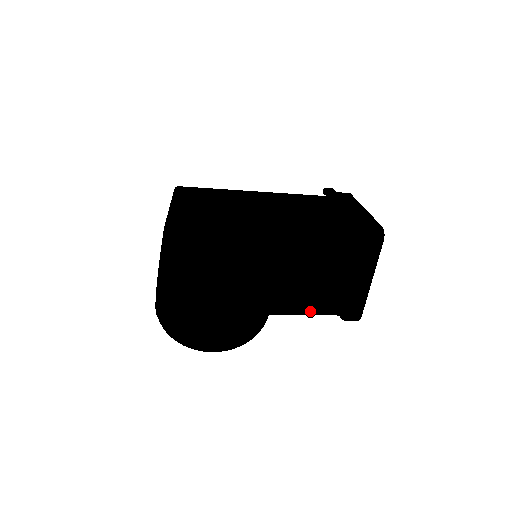
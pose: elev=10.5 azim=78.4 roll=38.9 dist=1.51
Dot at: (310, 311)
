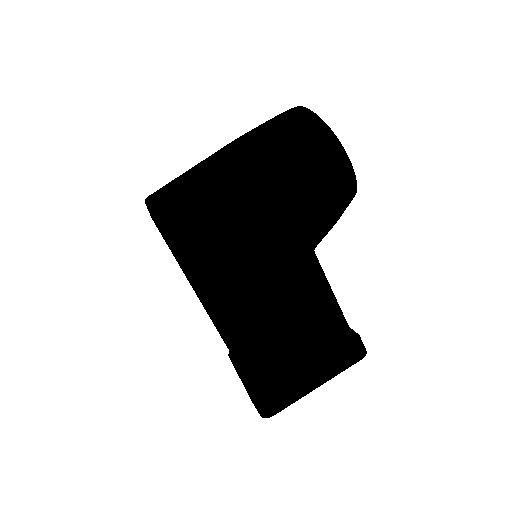
Dot at: occluded
